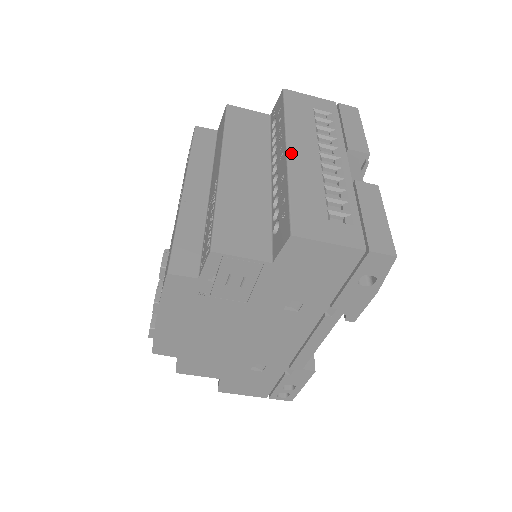
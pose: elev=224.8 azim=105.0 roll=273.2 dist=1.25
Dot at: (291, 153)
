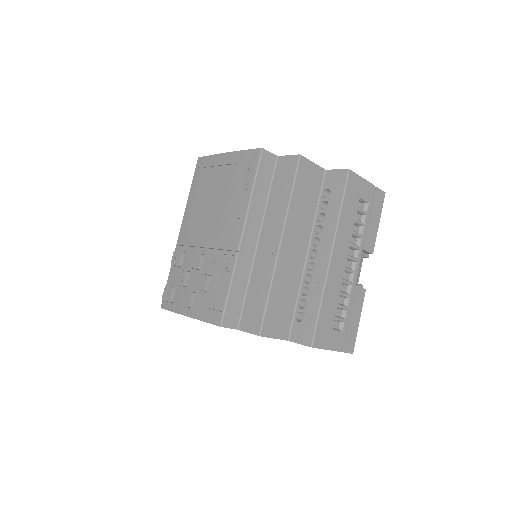
Dot at: (332, 262)
